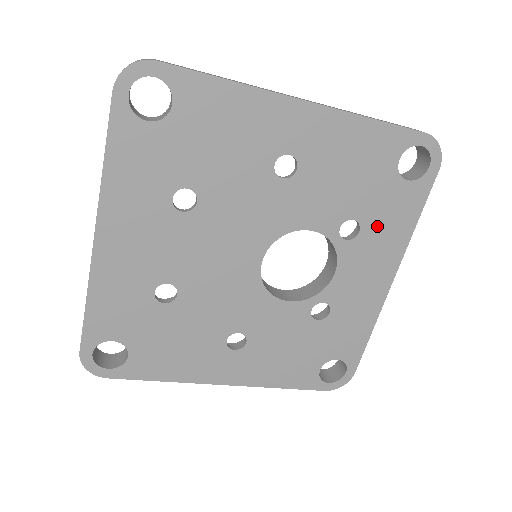
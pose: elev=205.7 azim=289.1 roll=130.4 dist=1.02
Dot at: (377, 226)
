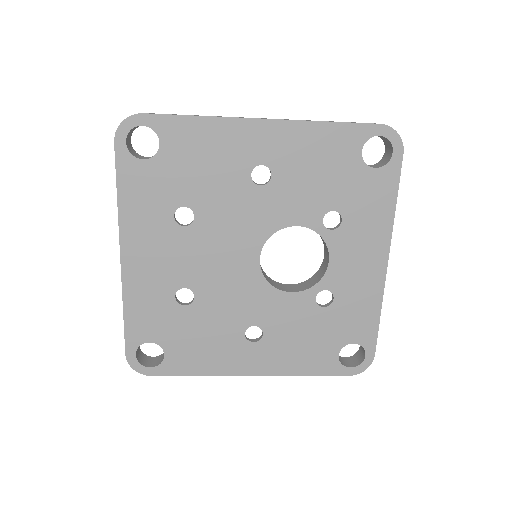
Dot at: (357, 213)
